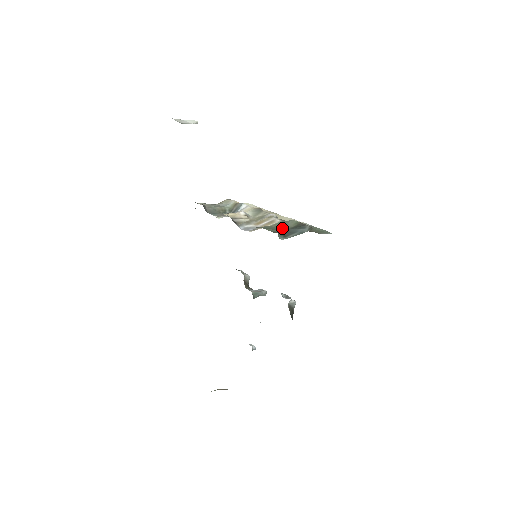
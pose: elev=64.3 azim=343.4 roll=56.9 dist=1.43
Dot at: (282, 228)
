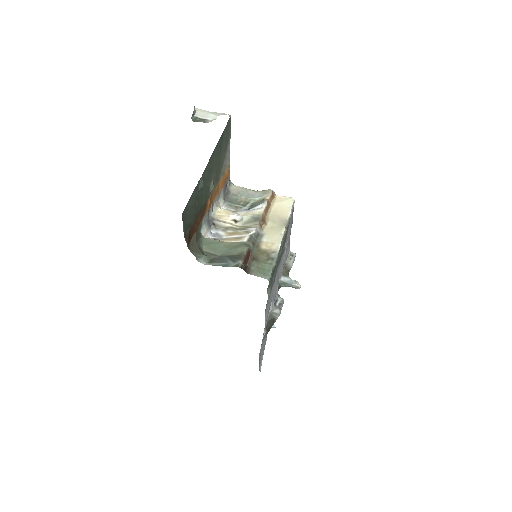
Dot at: (227, 251)
